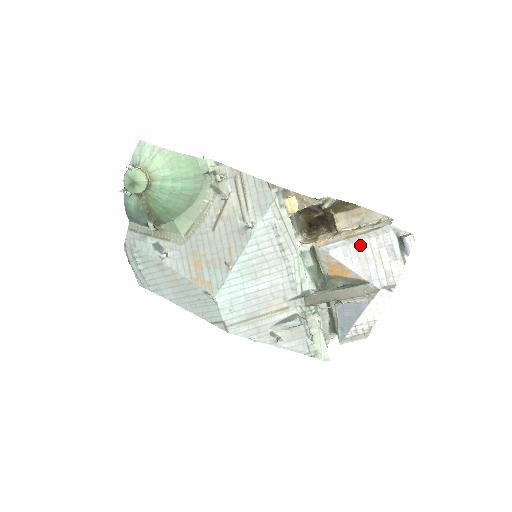
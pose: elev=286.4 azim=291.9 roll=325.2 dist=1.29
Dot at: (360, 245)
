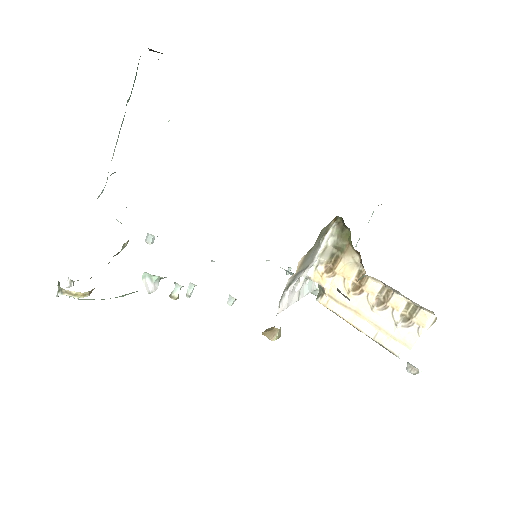
Dot at: occluded
